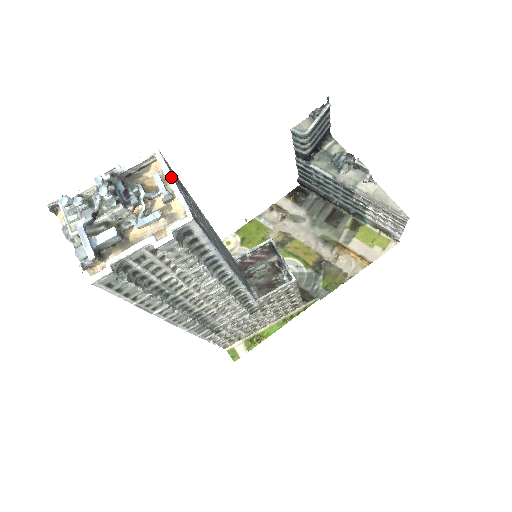
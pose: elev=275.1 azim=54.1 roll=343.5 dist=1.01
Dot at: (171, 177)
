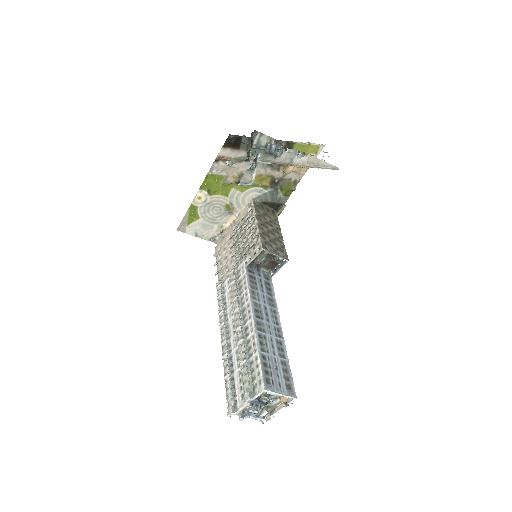
Dot at: (278, 394)
